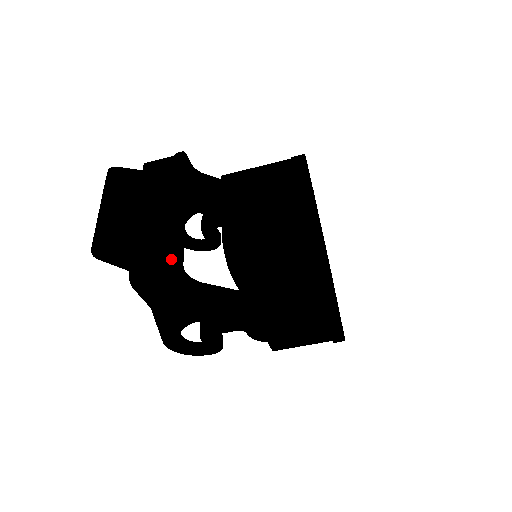
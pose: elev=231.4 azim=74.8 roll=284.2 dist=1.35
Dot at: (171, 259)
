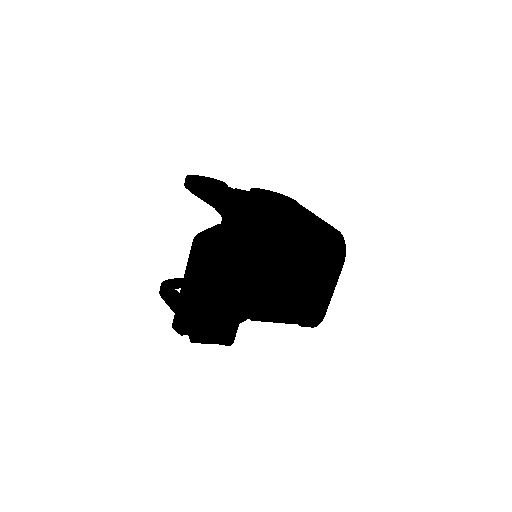
Dot at: (230, 342)
